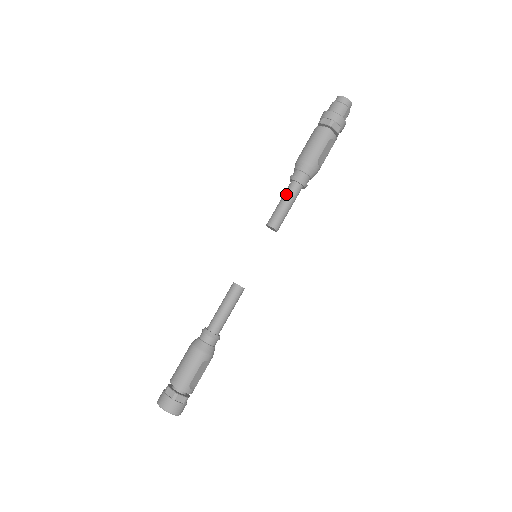
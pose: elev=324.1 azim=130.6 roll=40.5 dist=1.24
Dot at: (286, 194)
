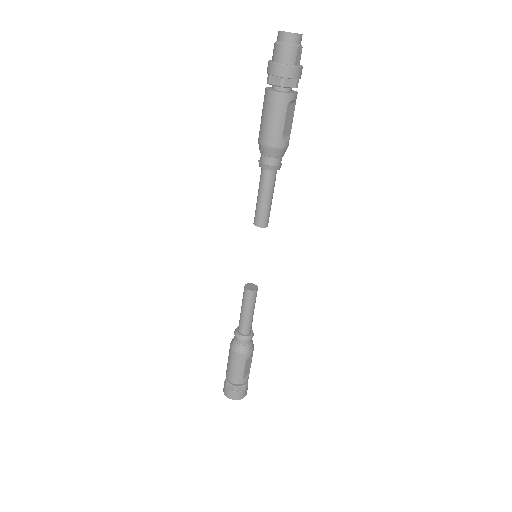
Dot at: (261, 186)
